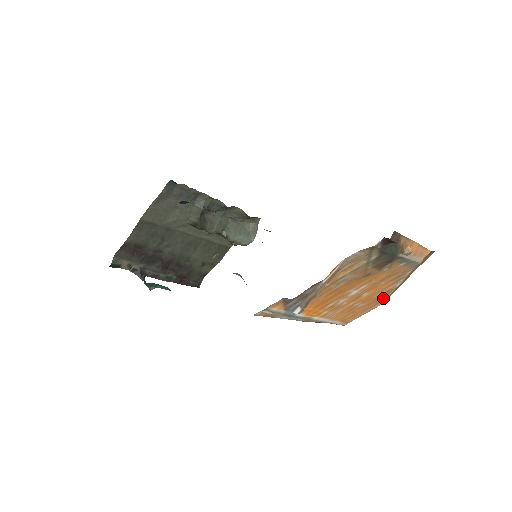
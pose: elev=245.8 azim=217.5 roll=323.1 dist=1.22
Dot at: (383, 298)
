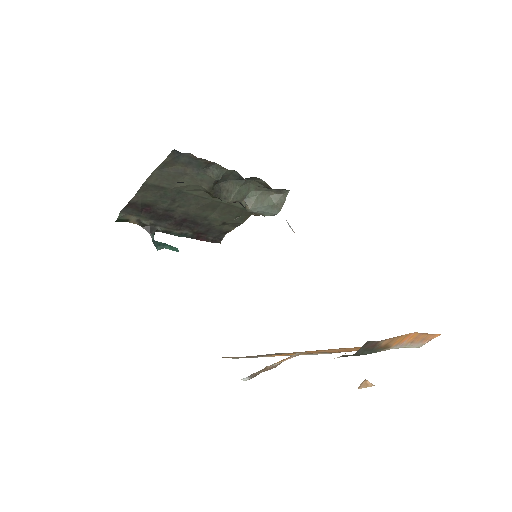
Dot at: occluded
